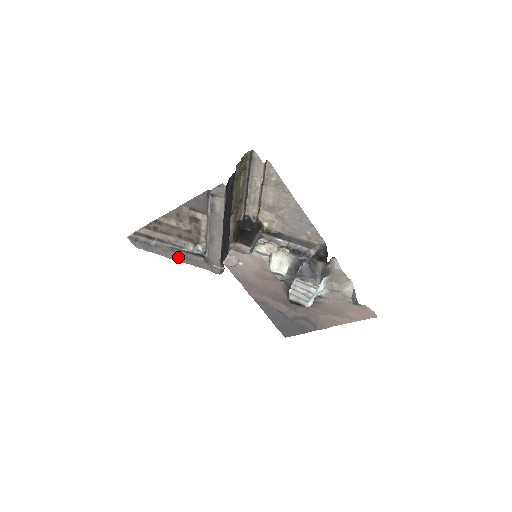
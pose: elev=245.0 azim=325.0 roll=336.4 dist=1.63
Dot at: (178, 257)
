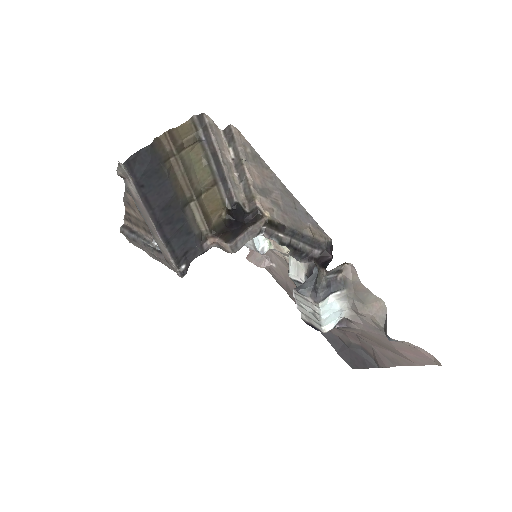
Dot at: (151, 254)
